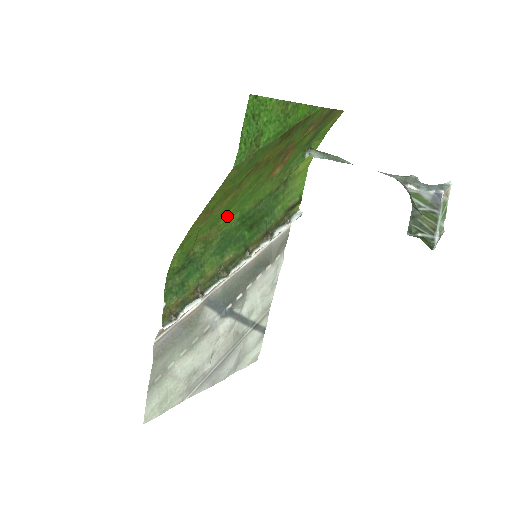
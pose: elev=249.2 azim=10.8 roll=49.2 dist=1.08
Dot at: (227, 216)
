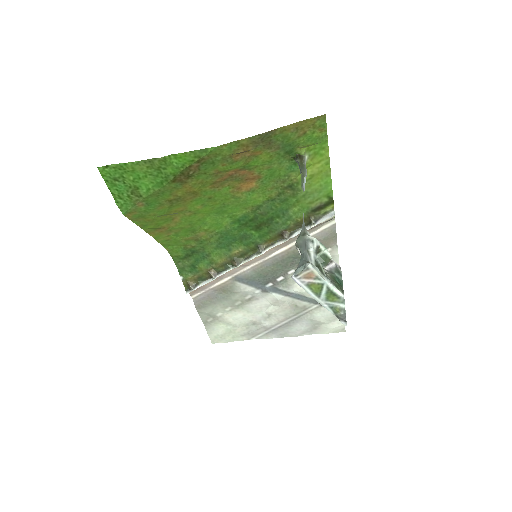
Dot at: (209, 223)
